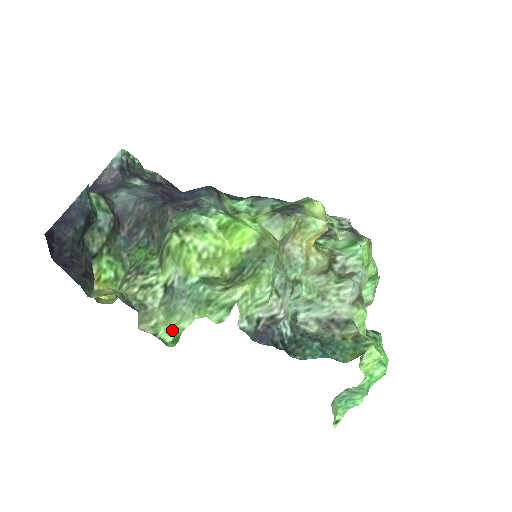
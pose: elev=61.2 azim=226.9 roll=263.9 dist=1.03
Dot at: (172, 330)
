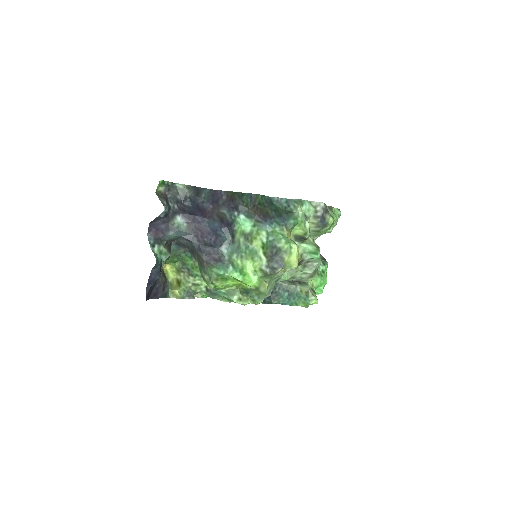
Dot at: occluded
